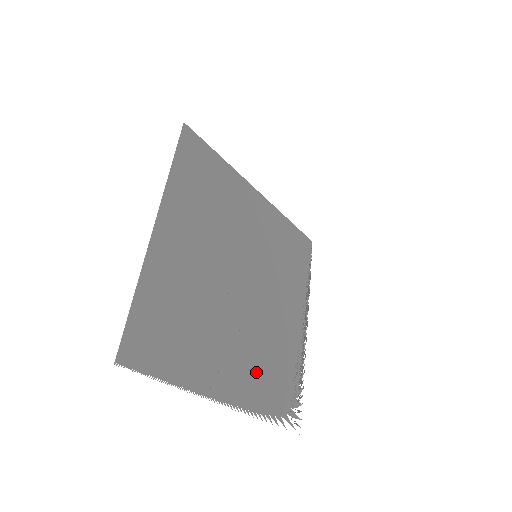
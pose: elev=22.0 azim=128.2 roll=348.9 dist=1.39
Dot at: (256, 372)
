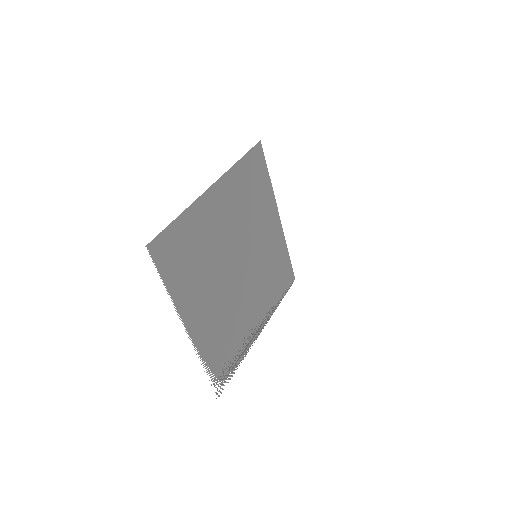
Dot at: (215, 330)
